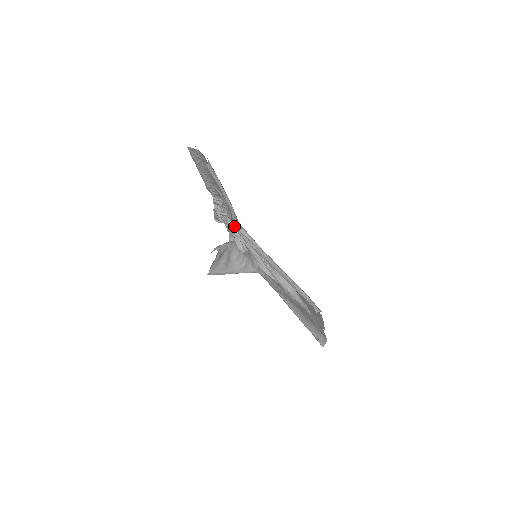
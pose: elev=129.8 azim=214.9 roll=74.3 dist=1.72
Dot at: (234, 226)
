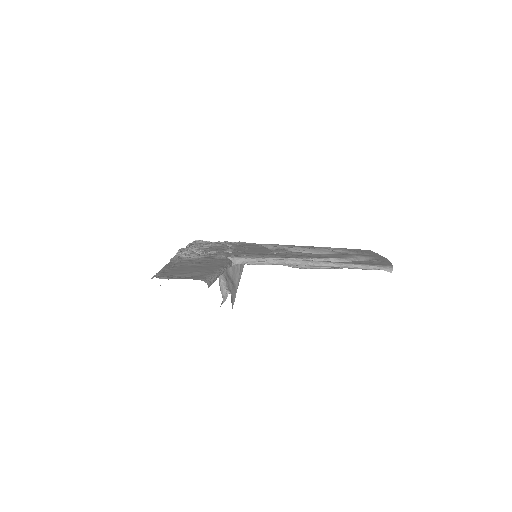
Dot at: occluded
